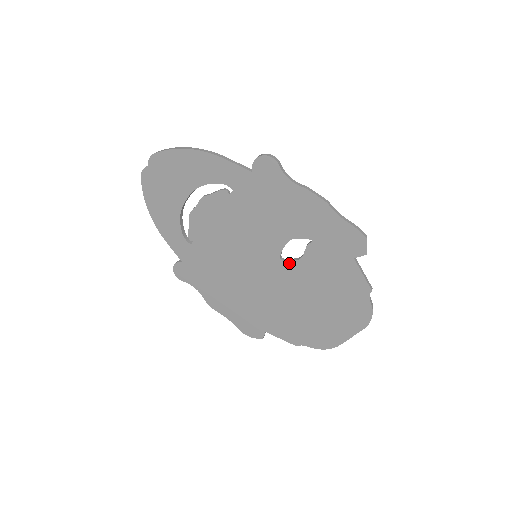
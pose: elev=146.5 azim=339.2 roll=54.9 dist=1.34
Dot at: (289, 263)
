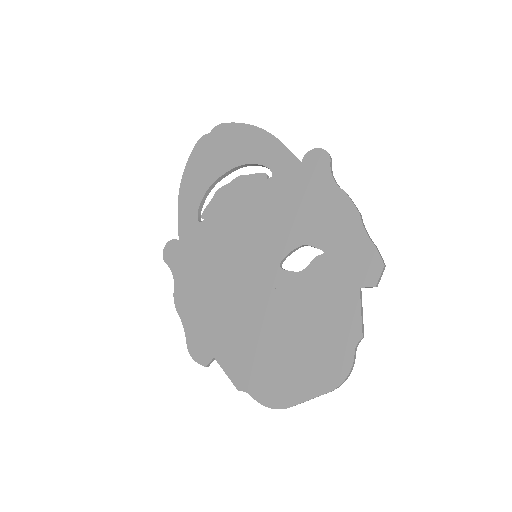
Dot at: (286, 273)
